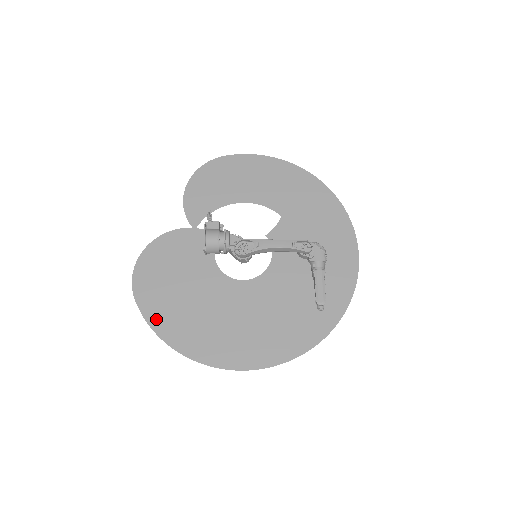
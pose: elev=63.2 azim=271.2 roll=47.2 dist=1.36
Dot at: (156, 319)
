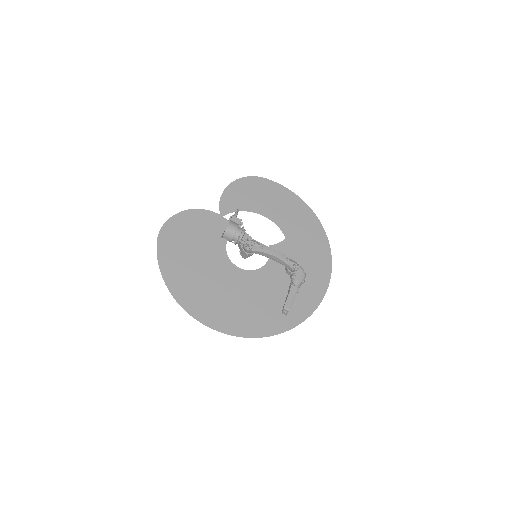
Dot at: (166, 264)
